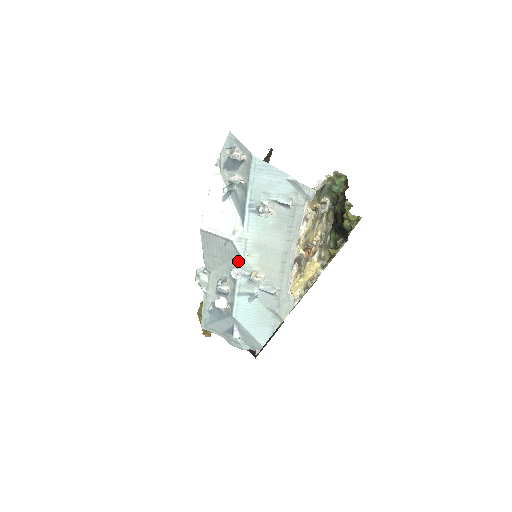
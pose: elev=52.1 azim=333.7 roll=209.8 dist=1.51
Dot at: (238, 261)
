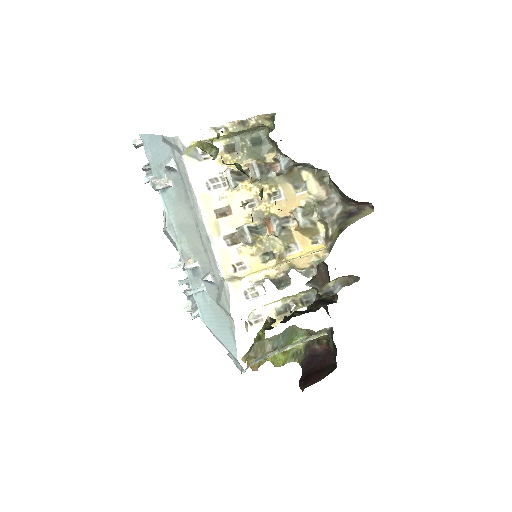
Dot at: (179, 252)
